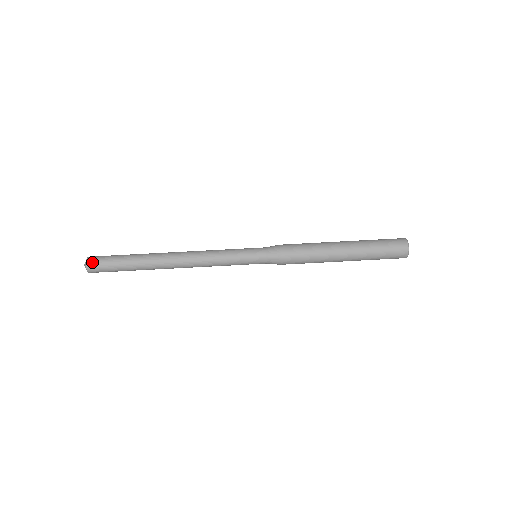
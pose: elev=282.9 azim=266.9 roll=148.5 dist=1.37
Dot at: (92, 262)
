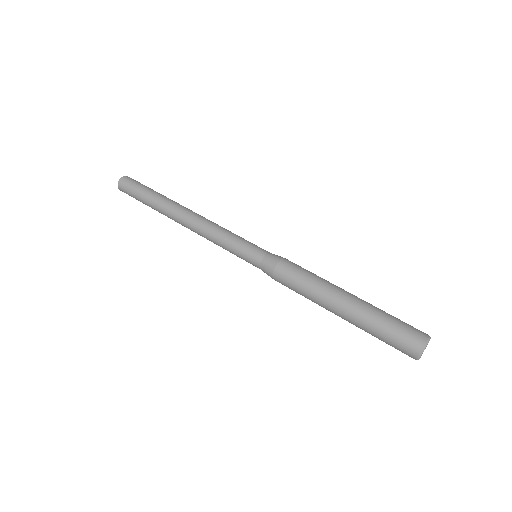
Dot at: (127, 179)
